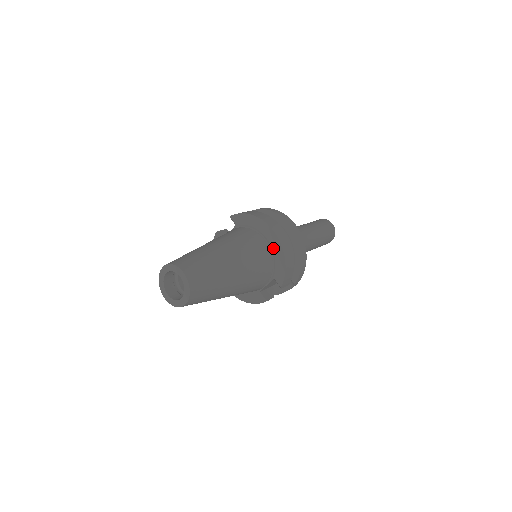
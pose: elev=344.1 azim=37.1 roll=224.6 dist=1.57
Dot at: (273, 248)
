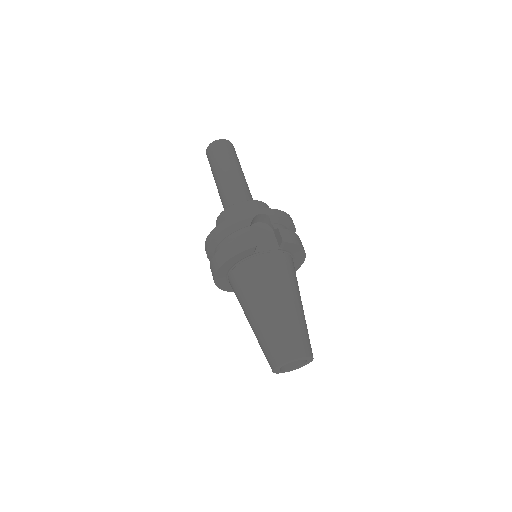
Dot at: occluded
